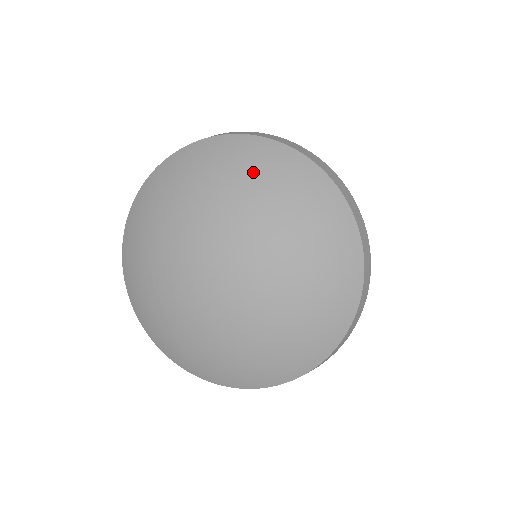
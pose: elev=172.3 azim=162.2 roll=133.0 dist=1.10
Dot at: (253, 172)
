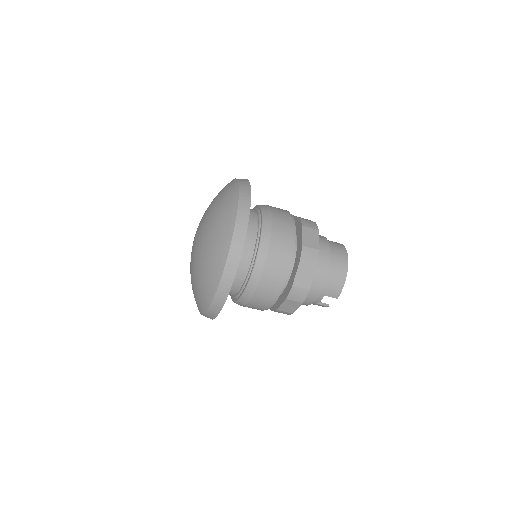
Dot at: occluded
